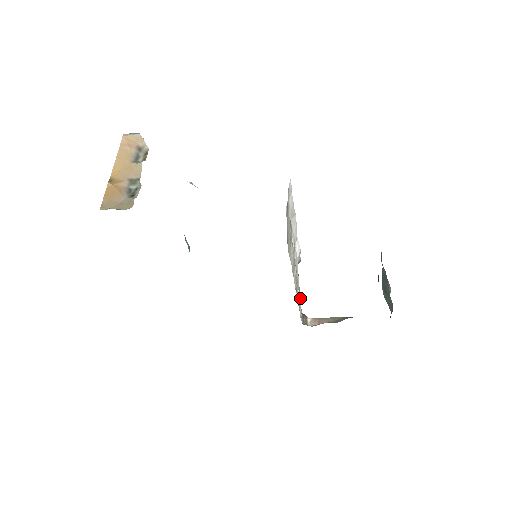
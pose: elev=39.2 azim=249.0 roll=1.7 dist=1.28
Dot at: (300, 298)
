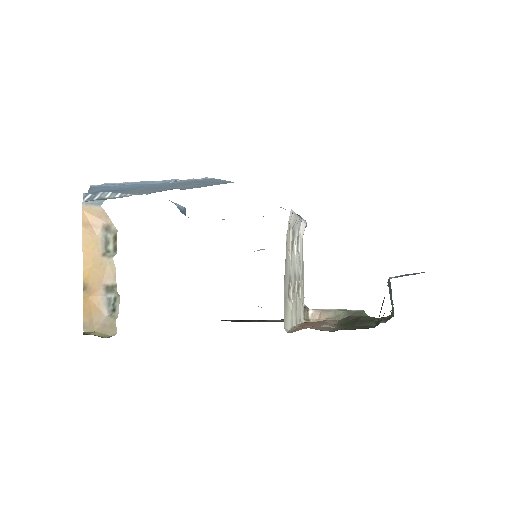
Dot at: (303, 279)
